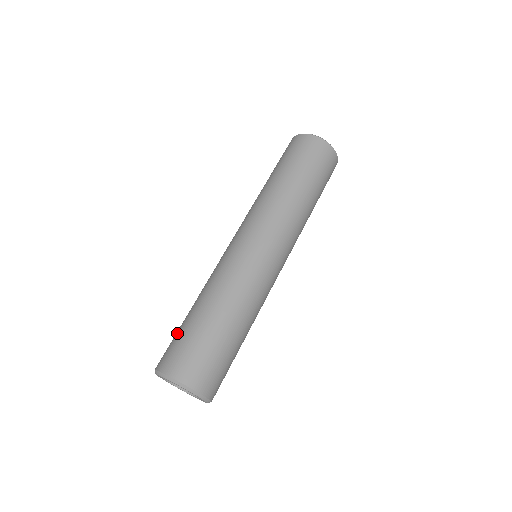
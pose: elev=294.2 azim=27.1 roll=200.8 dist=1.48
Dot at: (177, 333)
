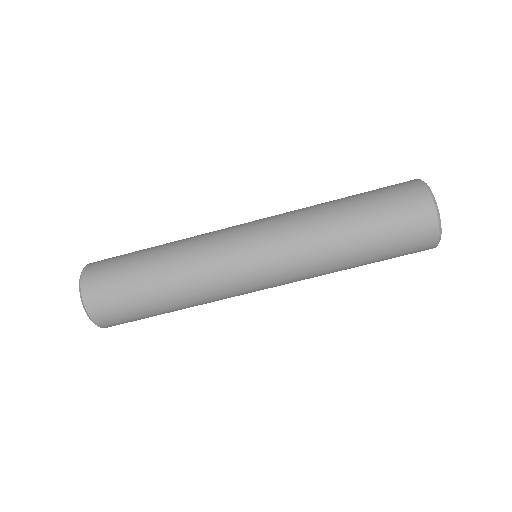
Dot at: (123, 279)
